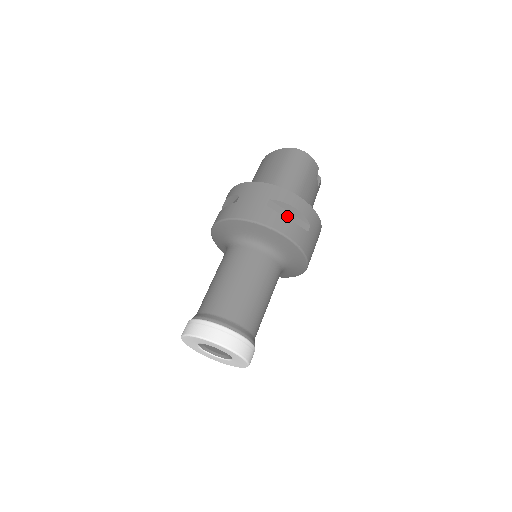
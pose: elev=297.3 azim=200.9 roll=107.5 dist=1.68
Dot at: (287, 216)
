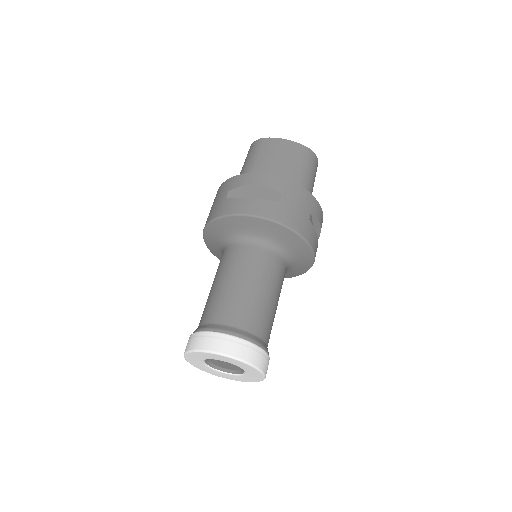
Dot at: occluded
